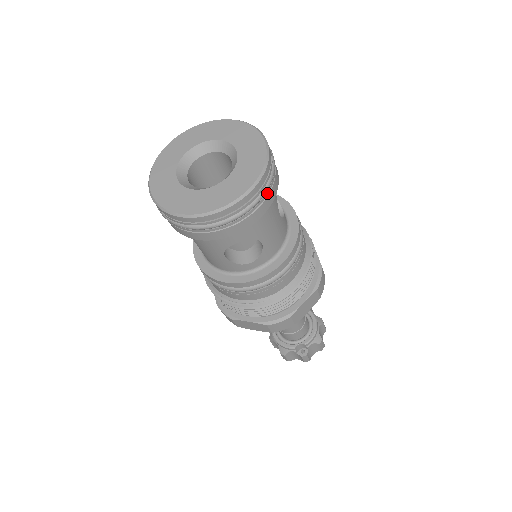
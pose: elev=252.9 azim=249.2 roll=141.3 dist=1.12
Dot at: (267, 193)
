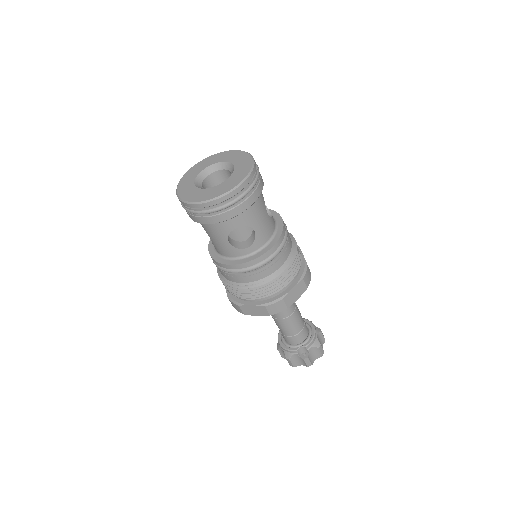
Dot at: (254, 189)
